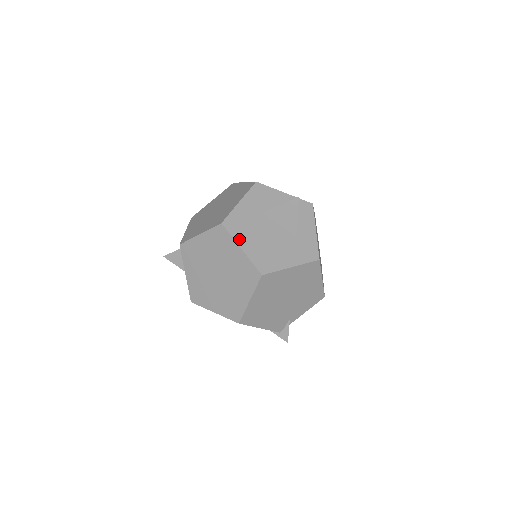
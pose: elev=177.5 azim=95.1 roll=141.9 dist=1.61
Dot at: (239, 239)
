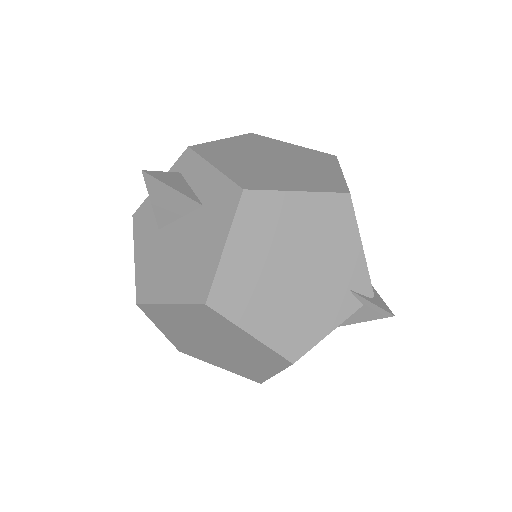
Dot at: occluded
